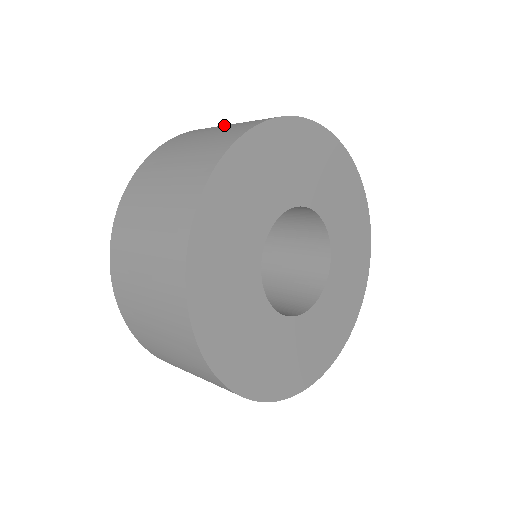
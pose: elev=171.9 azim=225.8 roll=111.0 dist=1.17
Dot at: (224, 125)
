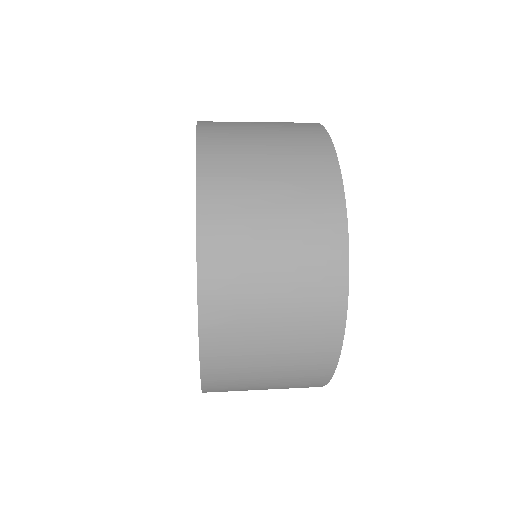
Dot at: (251, 126)
